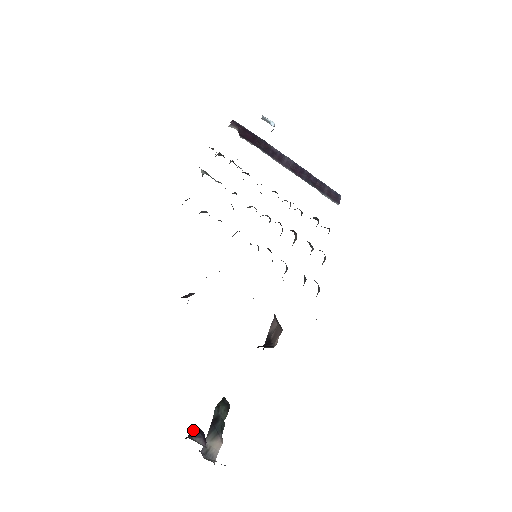
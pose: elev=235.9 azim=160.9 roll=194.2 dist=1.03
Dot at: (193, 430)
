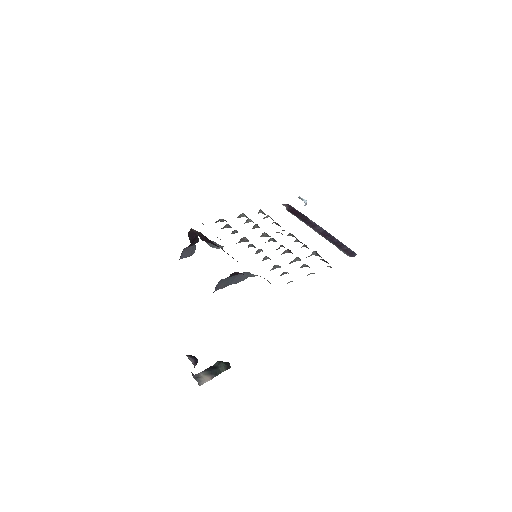
Dot at: (191, 355)
